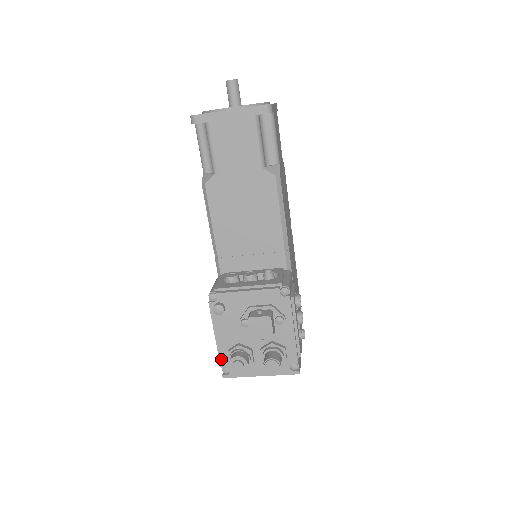
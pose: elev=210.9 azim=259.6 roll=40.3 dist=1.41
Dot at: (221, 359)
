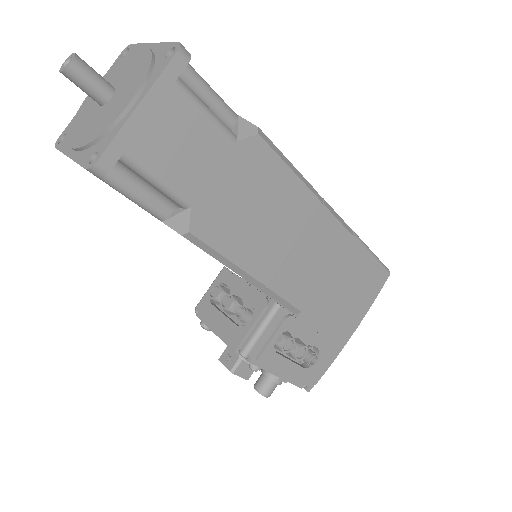
Dot at: occluded
